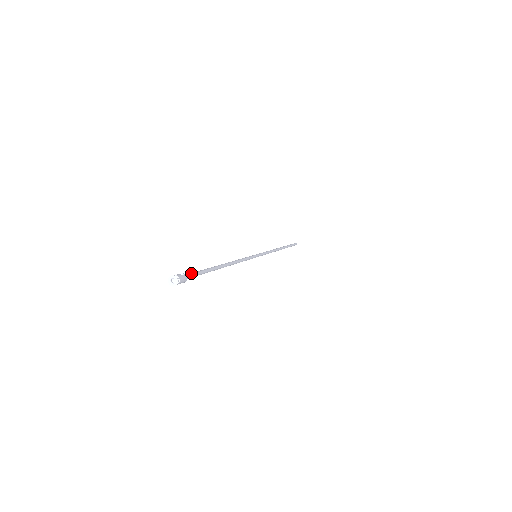
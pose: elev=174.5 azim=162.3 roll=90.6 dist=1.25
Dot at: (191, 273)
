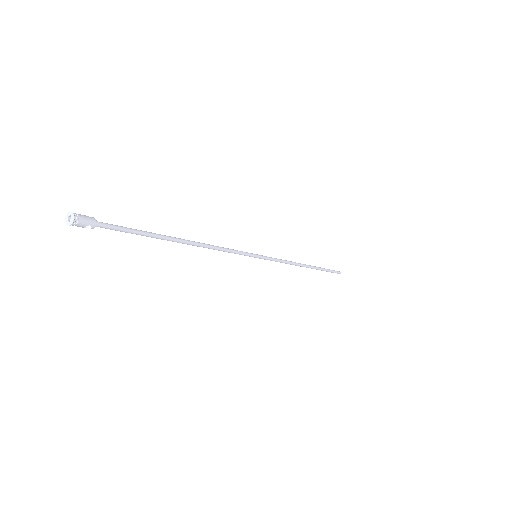
Dot at: (111, 224)
